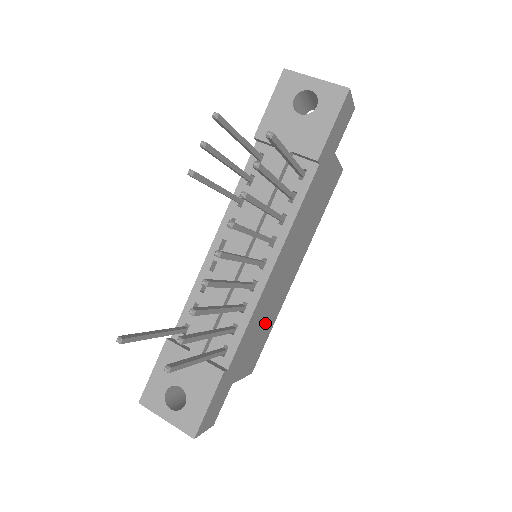
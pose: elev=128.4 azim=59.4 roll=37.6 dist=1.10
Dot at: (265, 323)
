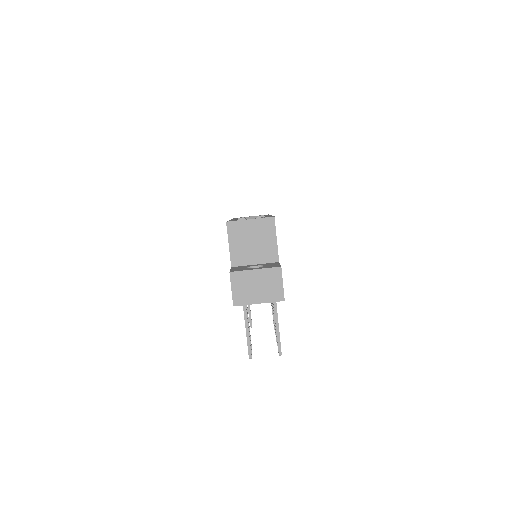
Dot at: occluded
